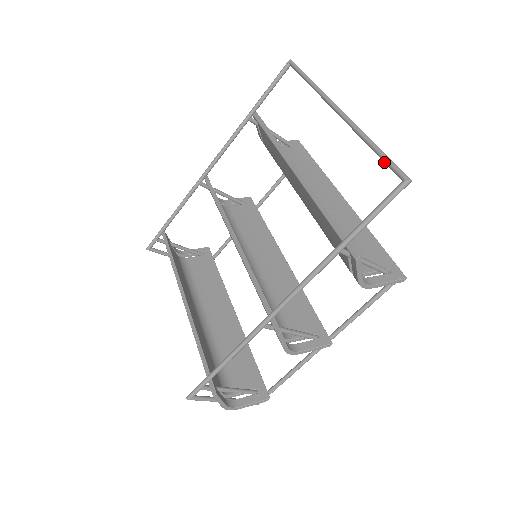
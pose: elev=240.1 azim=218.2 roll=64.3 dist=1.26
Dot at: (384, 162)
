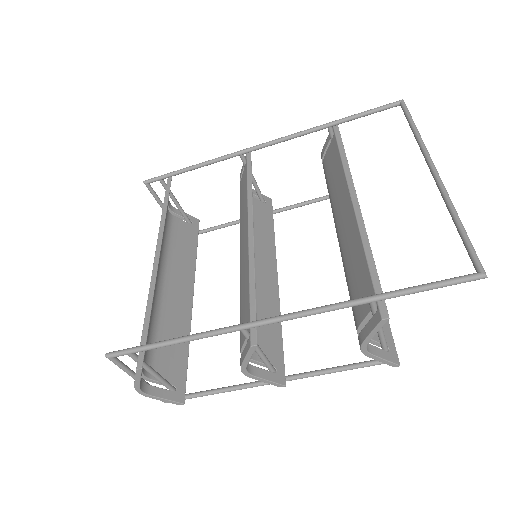
Dot at: (464, 244)
